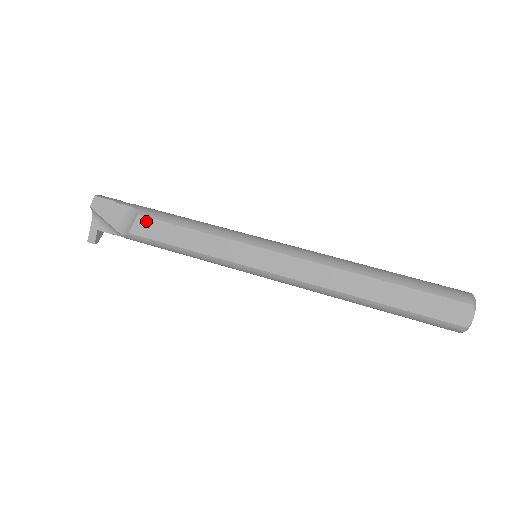
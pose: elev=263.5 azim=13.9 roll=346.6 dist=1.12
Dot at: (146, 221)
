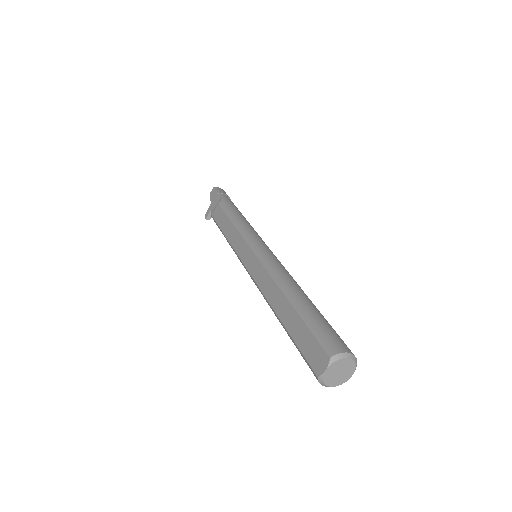
Dot at: (219, 209)
